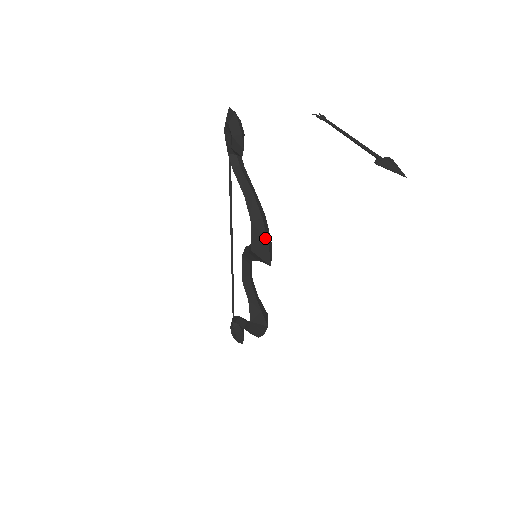
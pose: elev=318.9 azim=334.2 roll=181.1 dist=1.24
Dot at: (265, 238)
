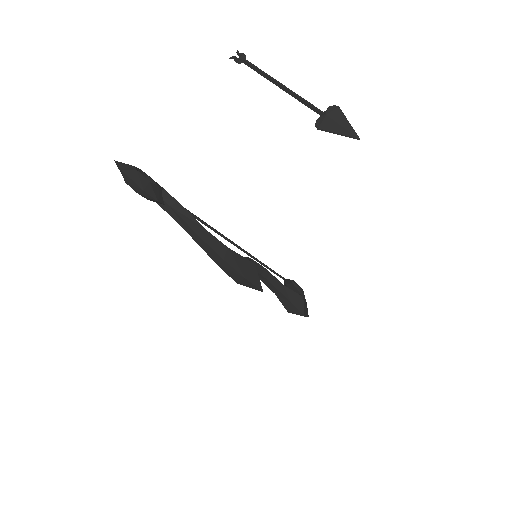
Dot at: (238, 274)
